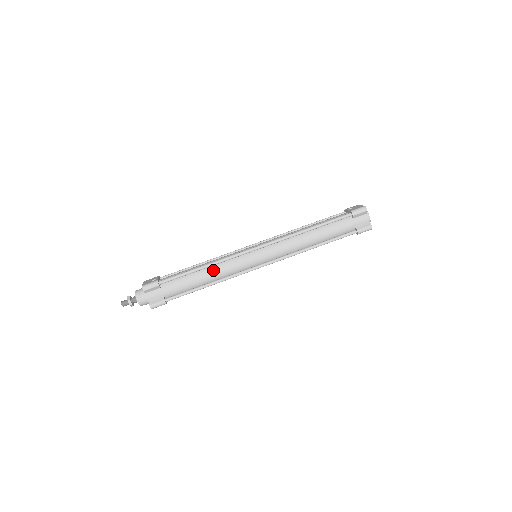
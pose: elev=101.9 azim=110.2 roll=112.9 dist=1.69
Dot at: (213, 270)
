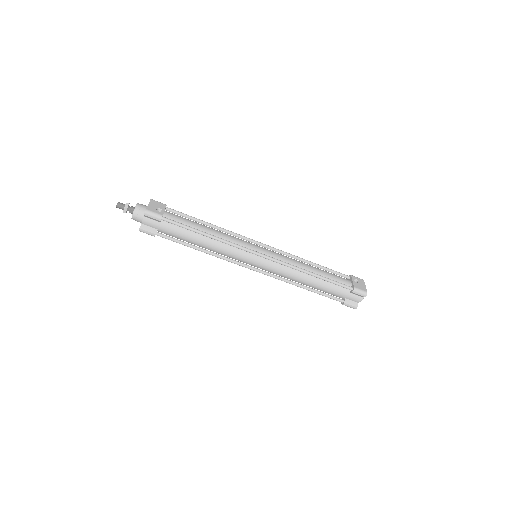
Dot at: (214, 243)
